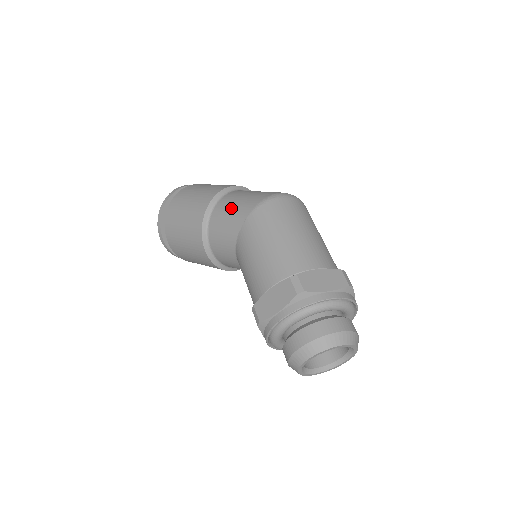
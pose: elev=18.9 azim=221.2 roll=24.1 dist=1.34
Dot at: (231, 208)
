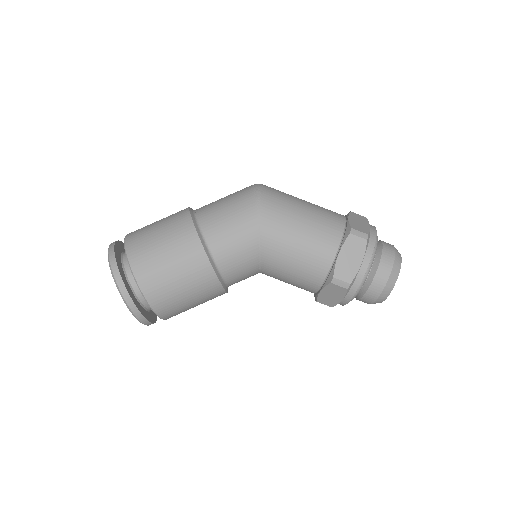
Dot at: (229, 223)
